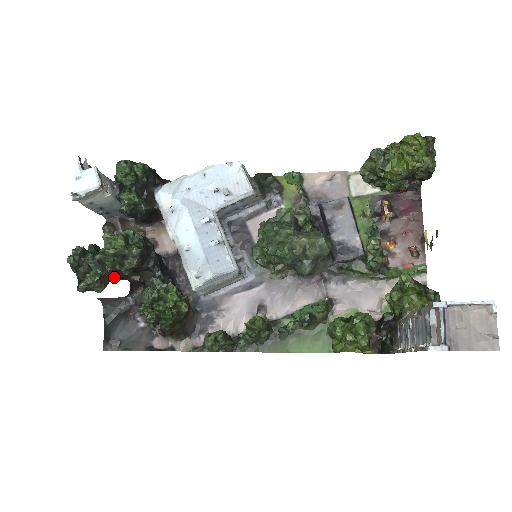
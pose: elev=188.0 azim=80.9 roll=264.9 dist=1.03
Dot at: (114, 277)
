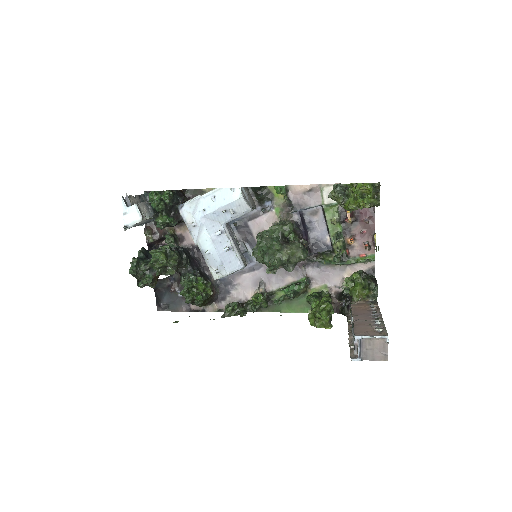
Dot at: occluded
